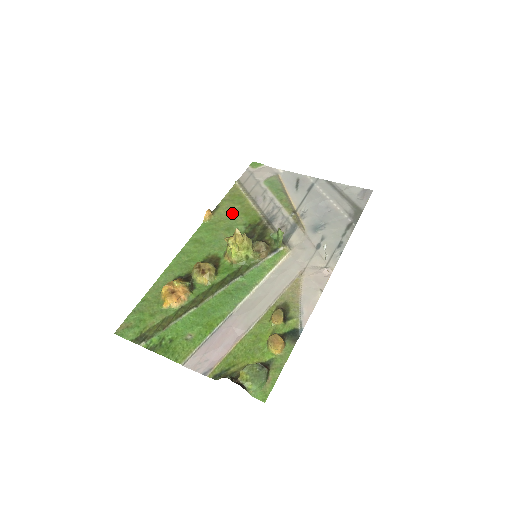
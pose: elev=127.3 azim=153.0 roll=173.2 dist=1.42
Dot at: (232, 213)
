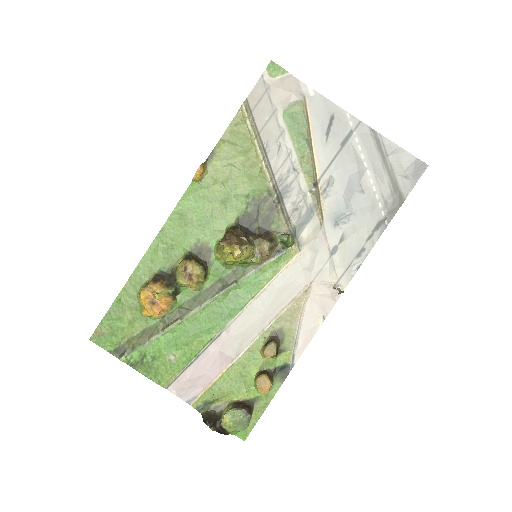
Dot at: (232, 171)
